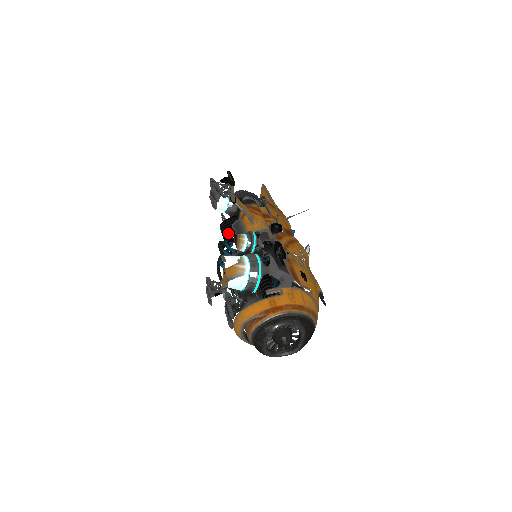
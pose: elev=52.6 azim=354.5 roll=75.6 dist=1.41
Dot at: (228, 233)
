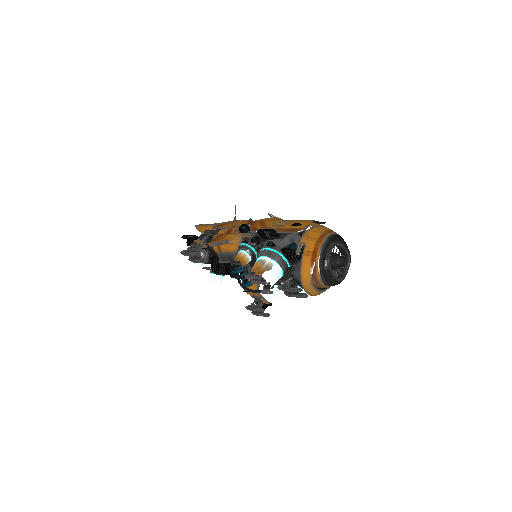
Dot at: (225, 268)
